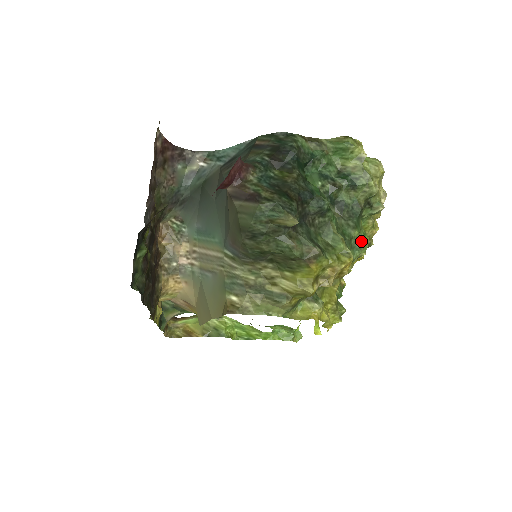
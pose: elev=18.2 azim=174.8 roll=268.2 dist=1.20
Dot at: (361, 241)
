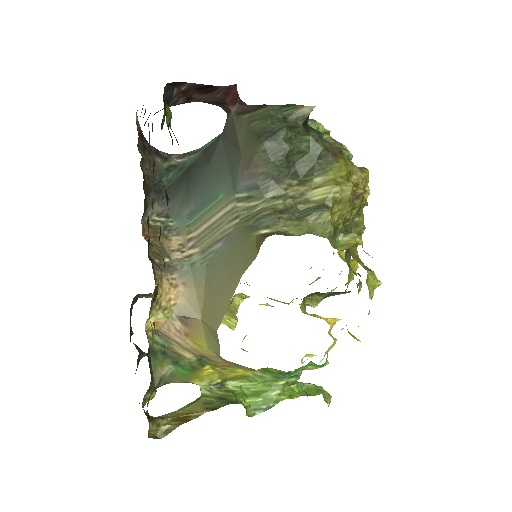
Dot at: occluded
